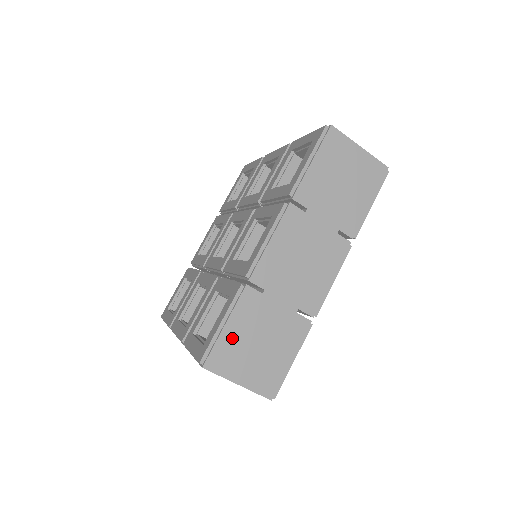
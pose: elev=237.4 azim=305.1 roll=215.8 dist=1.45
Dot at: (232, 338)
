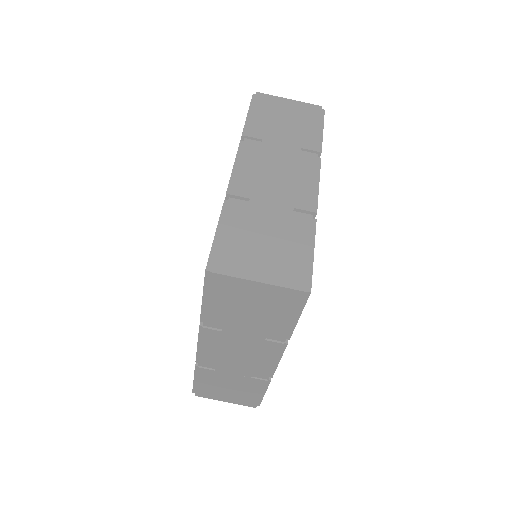
Dot at: (233, 241)
